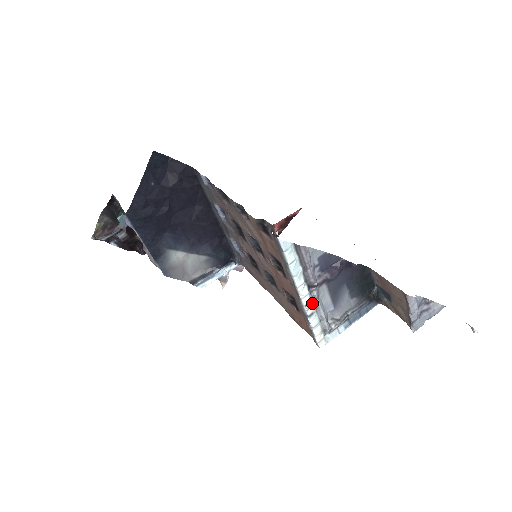
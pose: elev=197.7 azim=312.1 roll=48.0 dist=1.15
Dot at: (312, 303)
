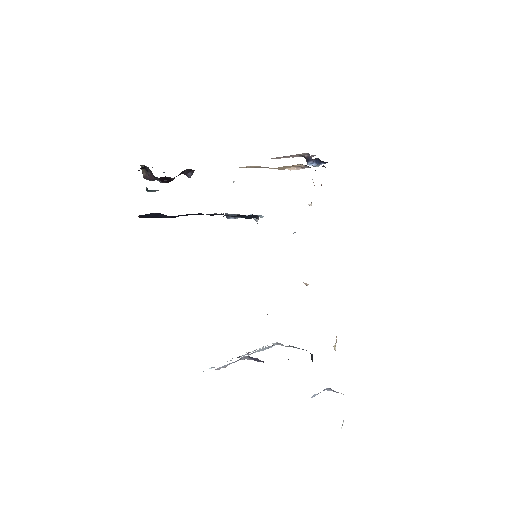
Dot at: occluded
